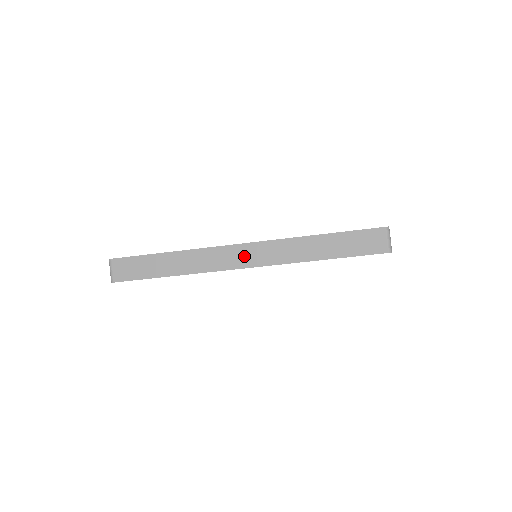
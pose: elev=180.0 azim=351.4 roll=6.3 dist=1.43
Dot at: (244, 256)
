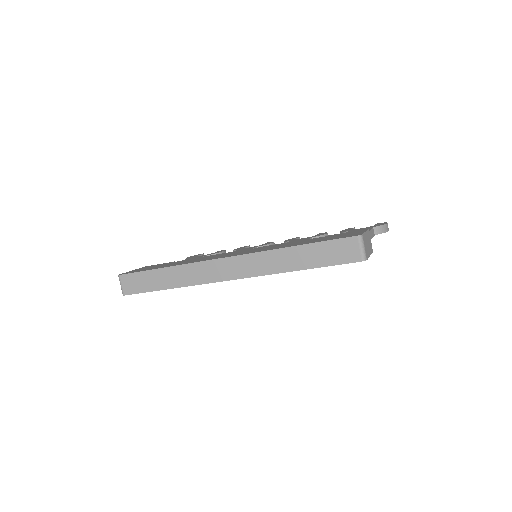
Dot at: (228, 269)
